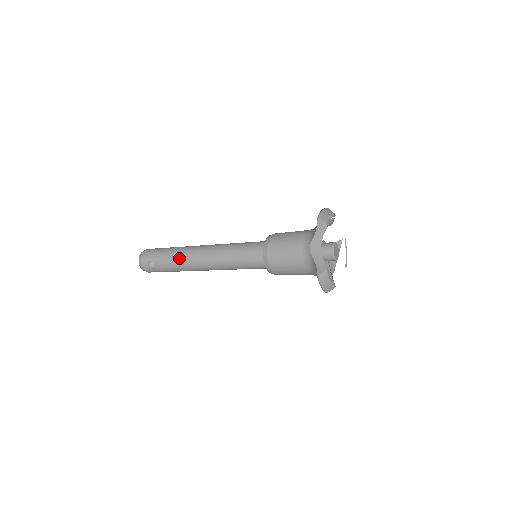
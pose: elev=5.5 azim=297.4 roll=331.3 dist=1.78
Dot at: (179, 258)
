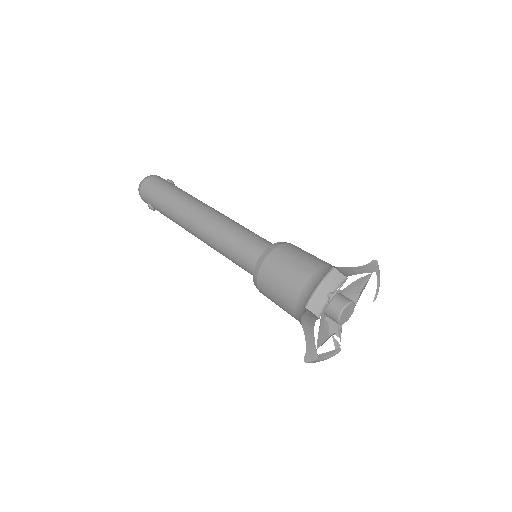
Dot at: (174, 219)
